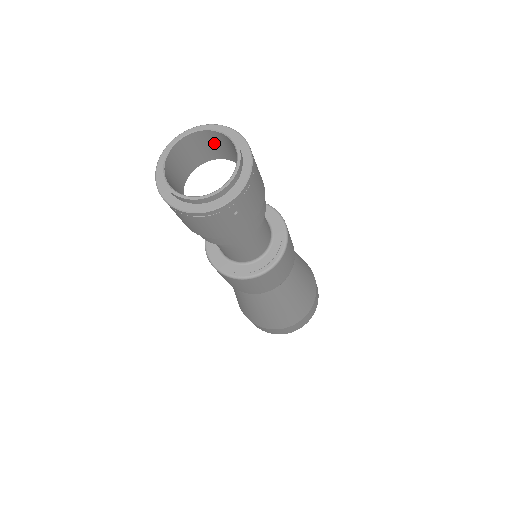
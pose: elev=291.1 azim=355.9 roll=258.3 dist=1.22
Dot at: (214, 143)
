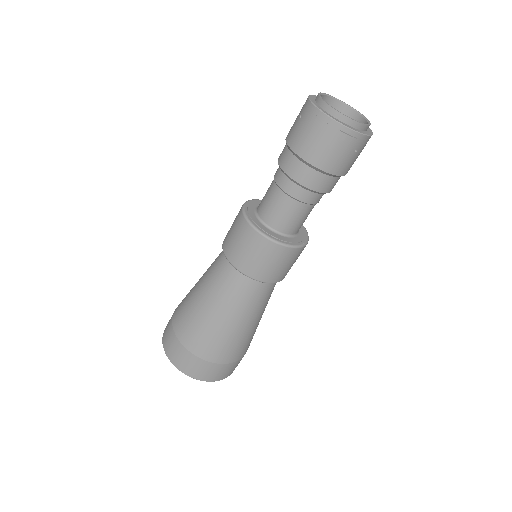
Dot at: occluded
